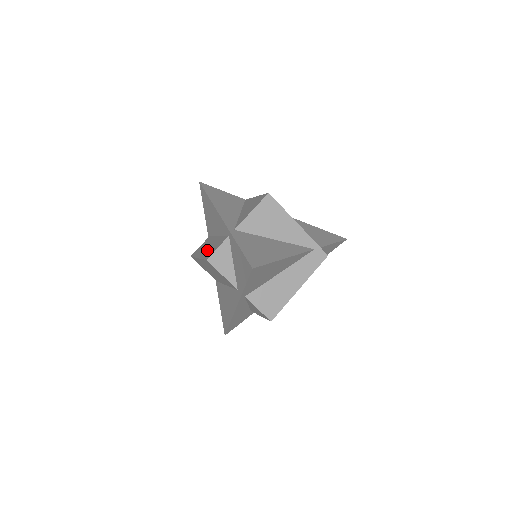
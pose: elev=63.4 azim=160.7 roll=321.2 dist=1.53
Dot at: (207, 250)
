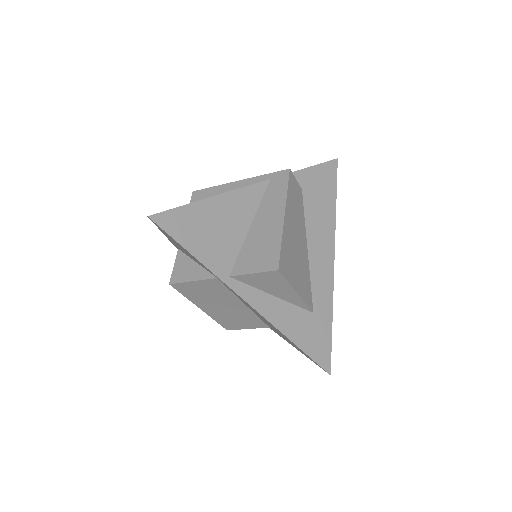
Dot at: occluded
